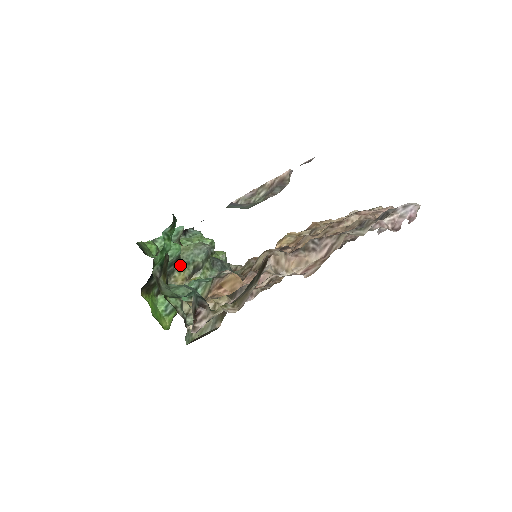
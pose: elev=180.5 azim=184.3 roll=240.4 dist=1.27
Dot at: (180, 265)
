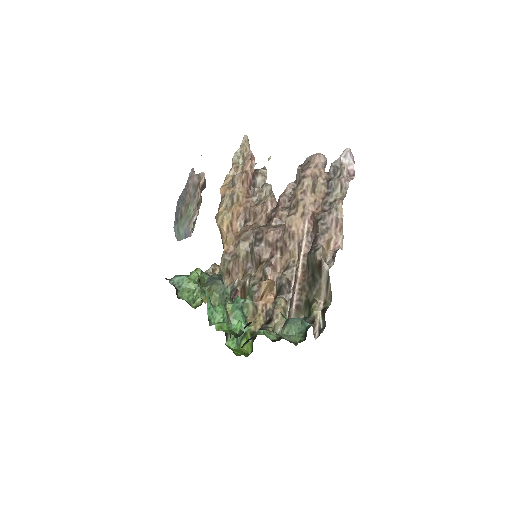
Dot at: occluded
